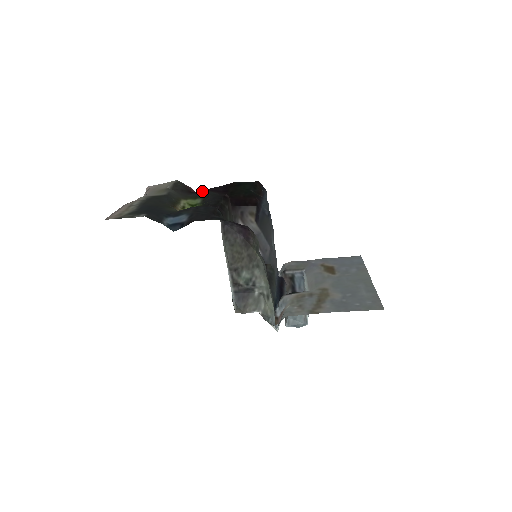
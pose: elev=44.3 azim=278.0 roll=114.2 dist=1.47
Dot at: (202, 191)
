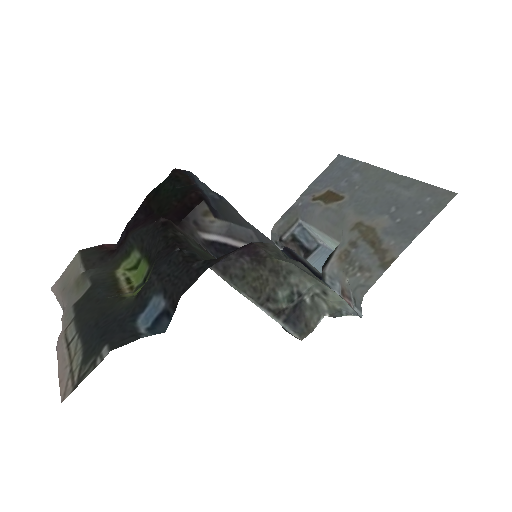
Dot at: (124, 238)
